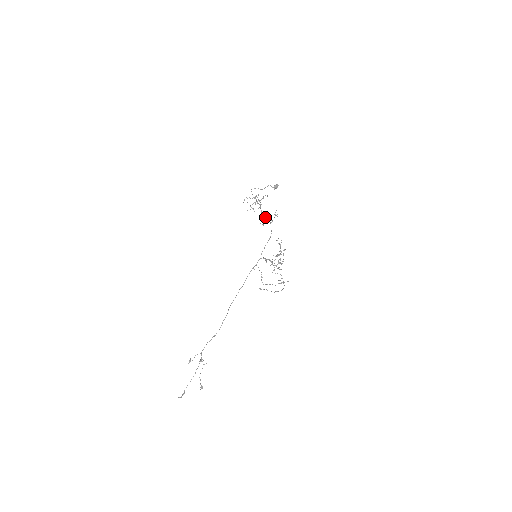
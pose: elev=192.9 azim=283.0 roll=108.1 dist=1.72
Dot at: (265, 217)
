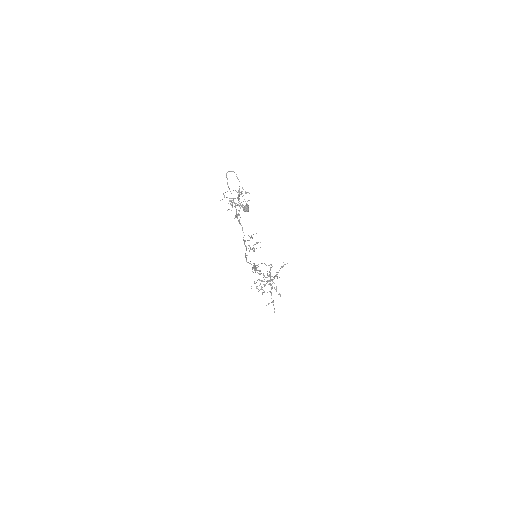
Dot at: (245, 241)
